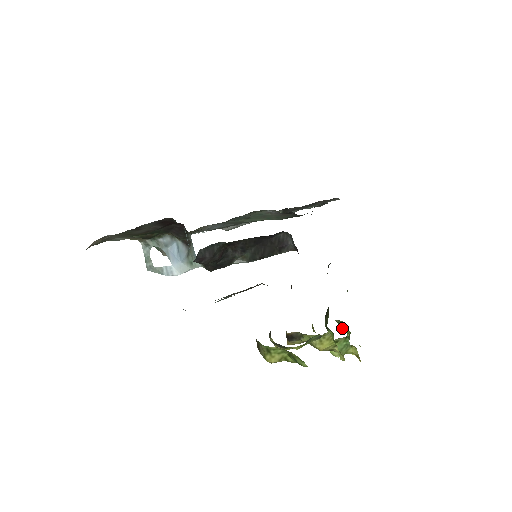
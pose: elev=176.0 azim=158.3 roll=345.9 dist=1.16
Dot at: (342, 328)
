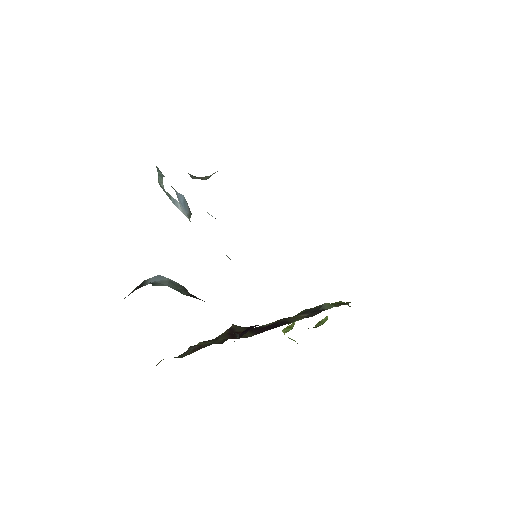
Dot at: occluded
